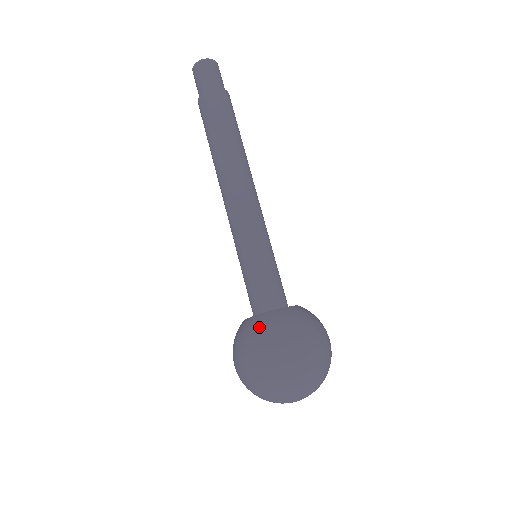
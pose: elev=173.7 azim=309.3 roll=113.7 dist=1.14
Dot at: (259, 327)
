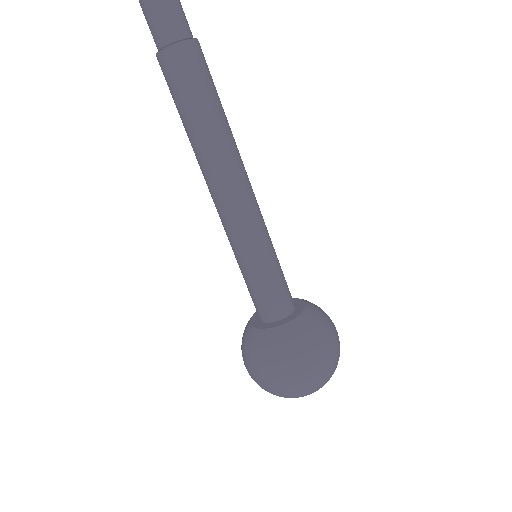
Dot at: (257, 348)
